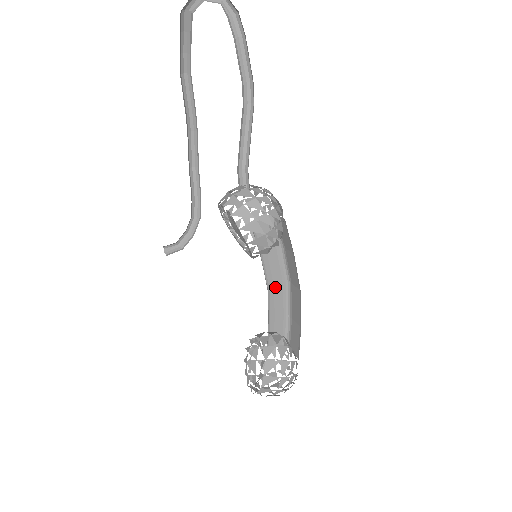
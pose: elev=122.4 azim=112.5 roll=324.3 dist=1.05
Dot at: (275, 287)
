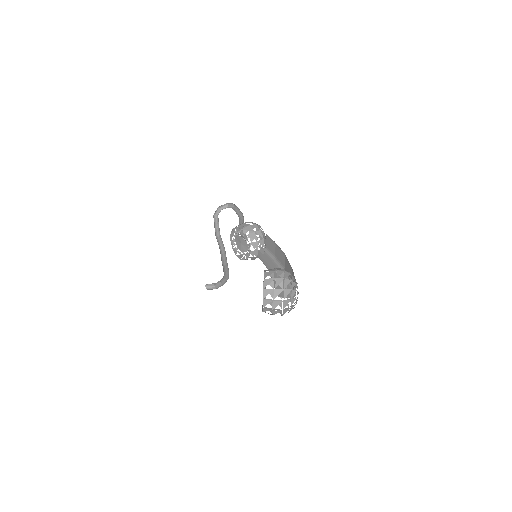
Dot at: (275, 272)
